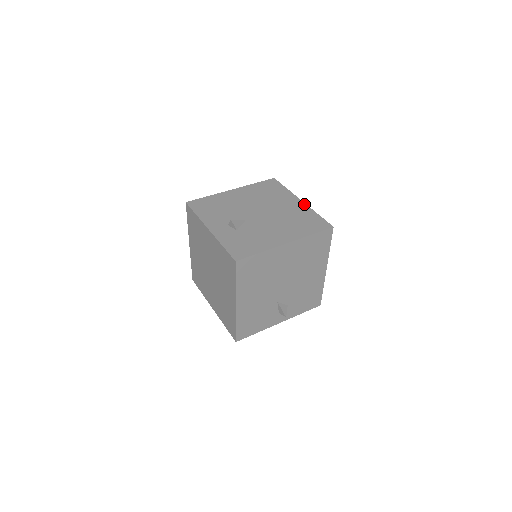
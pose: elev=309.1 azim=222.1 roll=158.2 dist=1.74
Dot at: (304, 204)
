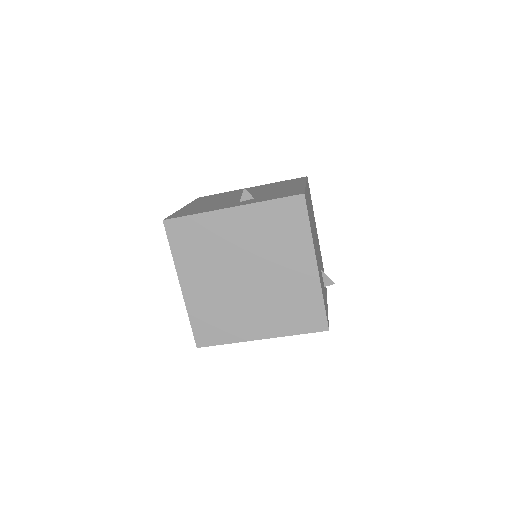
Dot at: occluded
